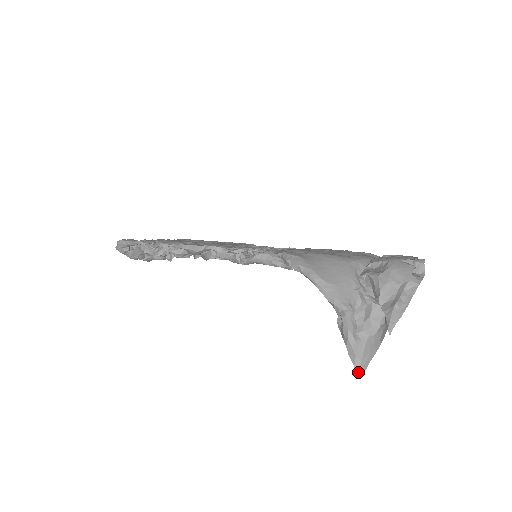
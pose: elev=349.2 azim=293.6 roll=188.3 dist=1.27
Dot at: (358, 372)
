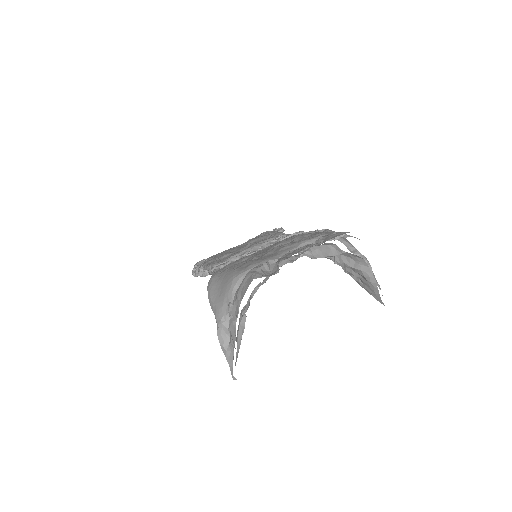
Dot at: (233, 376)
